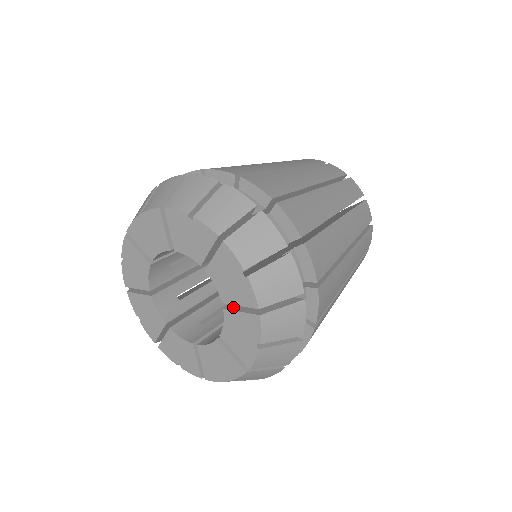
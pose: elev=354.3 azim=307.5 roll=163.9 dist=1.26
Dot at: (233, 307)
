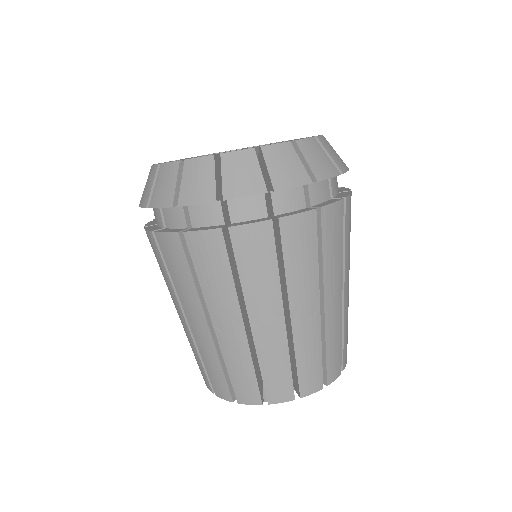
Dot at: occluded
